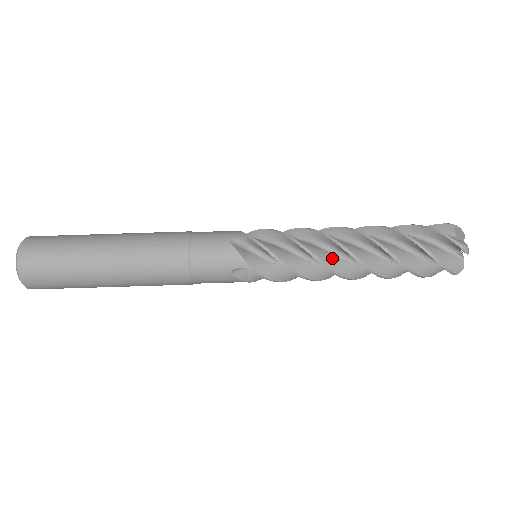
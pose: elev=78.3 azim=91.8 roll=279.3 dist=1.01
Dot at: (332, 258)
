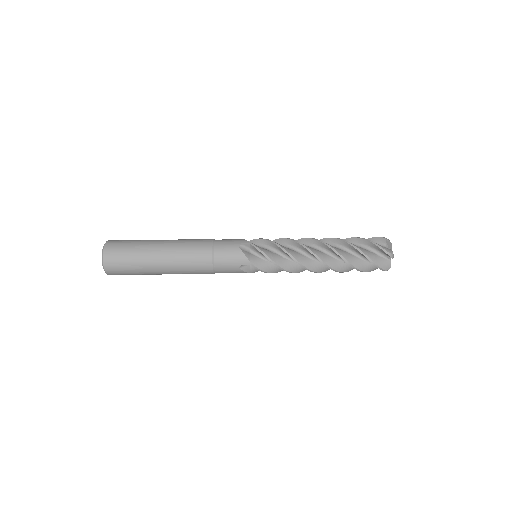
Dot at: (304, 268)
